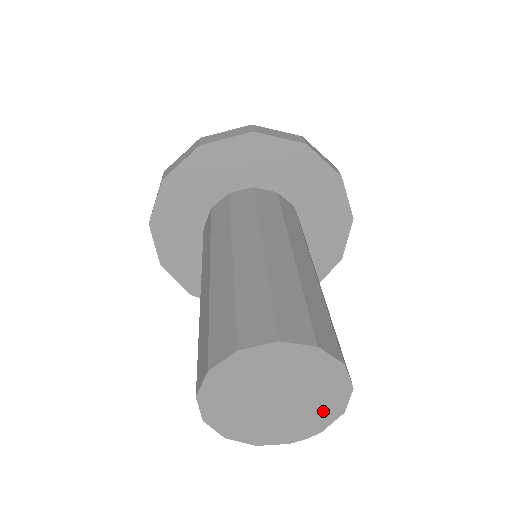
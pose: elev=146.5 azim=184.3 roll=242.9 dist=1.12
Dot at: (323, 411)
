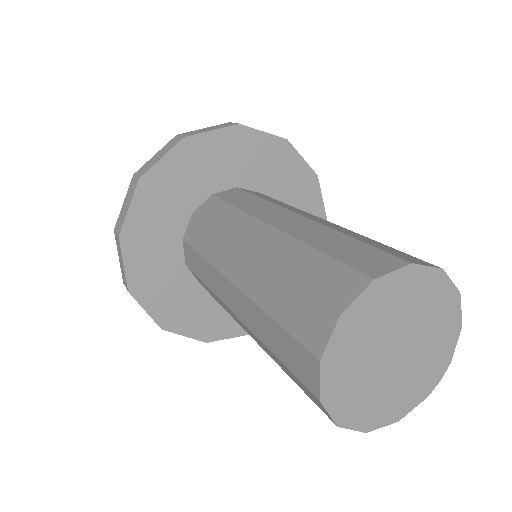
Dot at: (443, 337)
